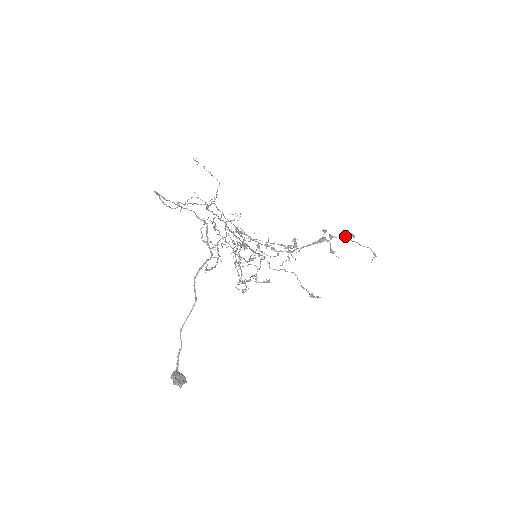
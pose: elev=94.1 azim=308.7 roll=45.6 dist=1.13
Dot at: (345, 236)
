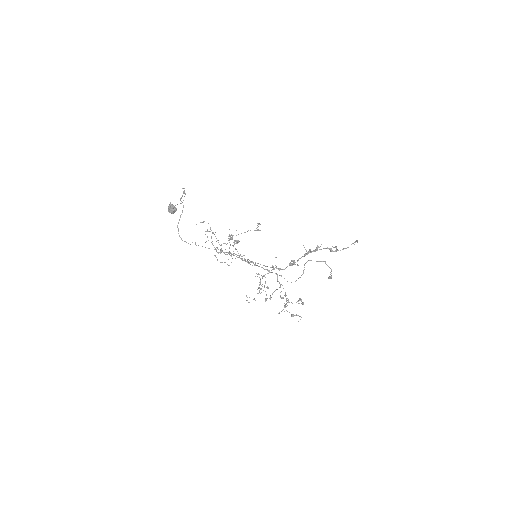
Dot at: (328, 248)
